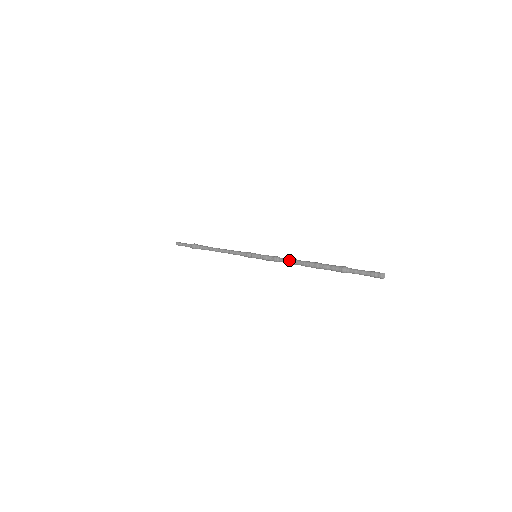
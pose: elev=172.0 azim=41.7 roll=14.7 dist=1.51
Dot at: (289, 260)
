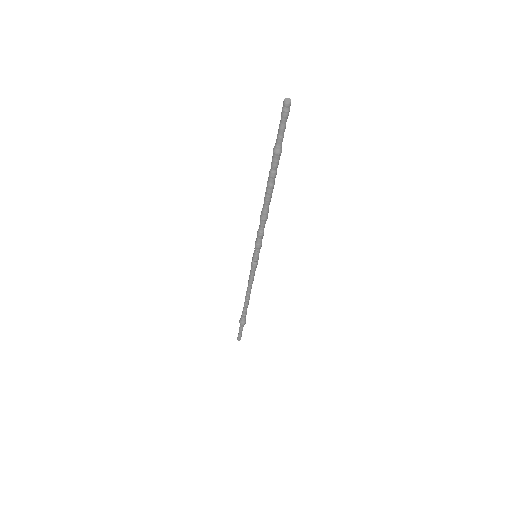
Dot at: occluded
